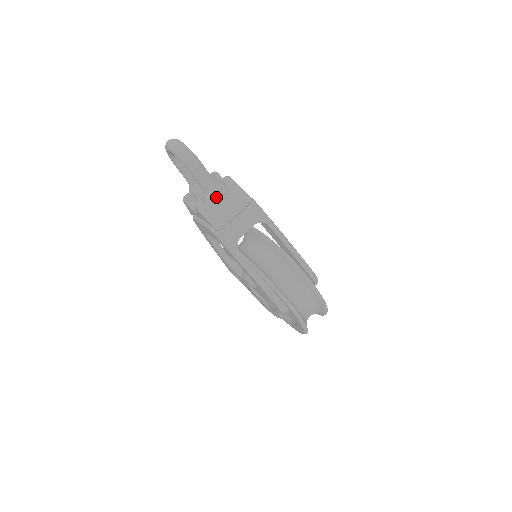
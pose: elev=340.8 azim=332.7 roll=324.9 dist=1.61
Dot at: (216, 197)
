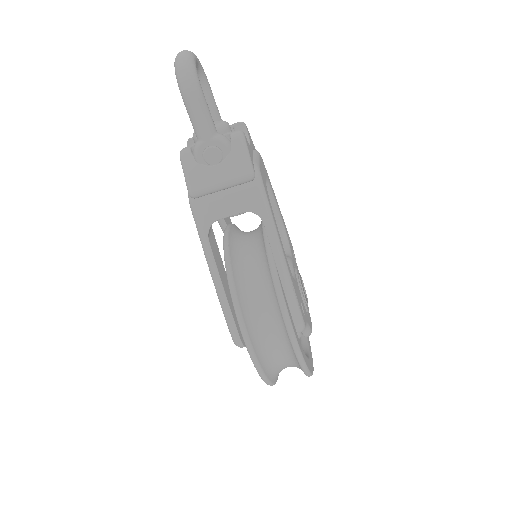
Dot at: (207, 151)
